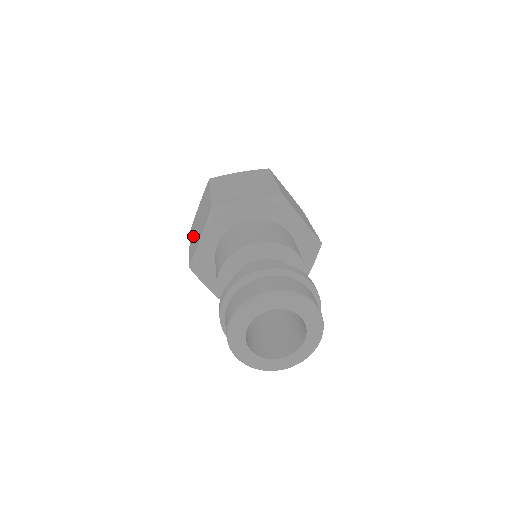
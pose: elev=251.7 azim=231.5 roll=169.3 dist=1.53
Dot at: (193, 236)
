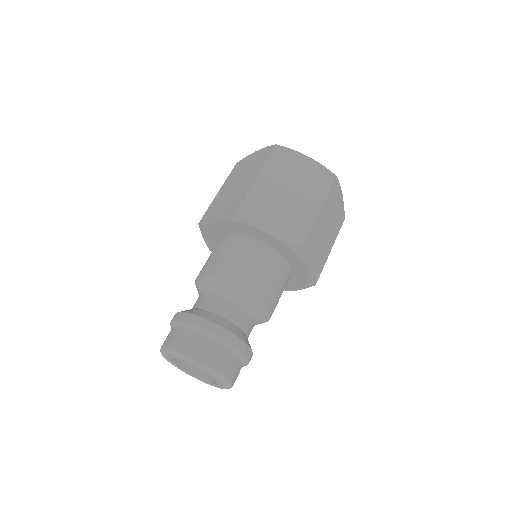
Dot at: occluded
